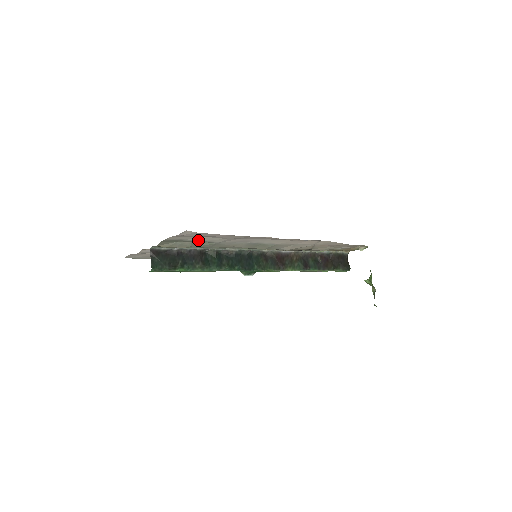
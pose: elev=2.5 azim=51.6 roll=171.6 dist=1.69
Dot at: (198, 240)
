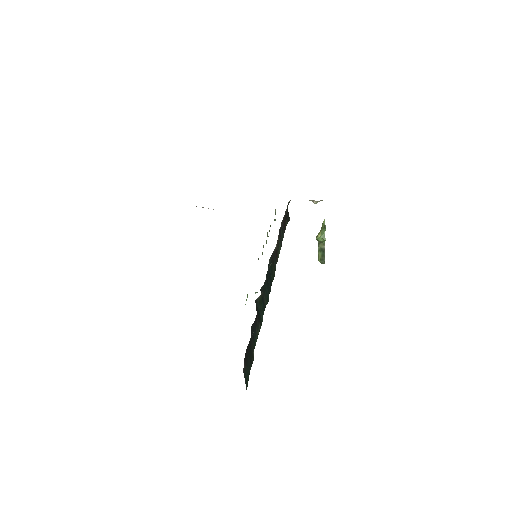
Dot at: occluded
